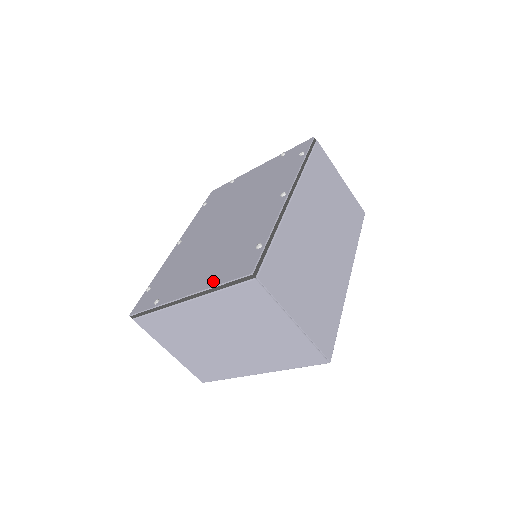
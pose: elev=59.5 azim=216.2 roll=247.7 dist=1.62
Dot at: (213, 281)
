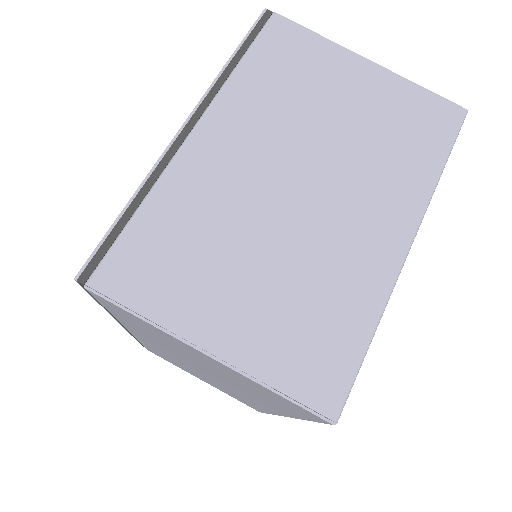
Dot at: occluded
